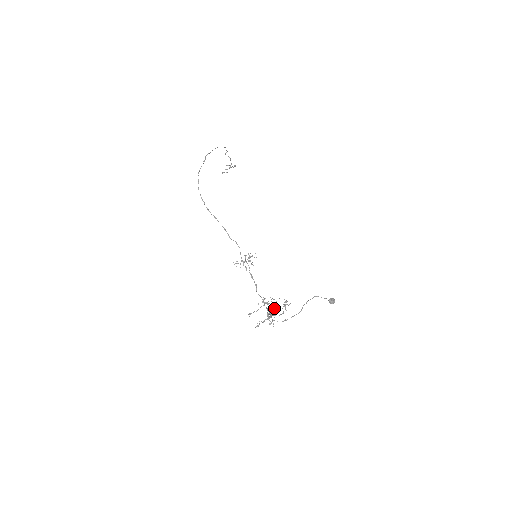
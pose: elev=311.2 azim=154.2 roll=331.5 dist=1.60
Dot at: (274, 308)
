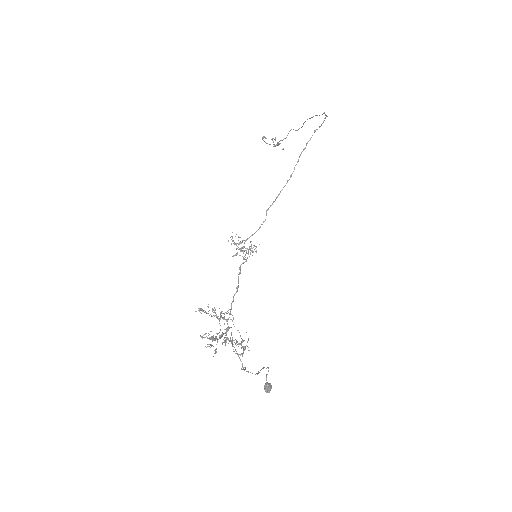
Dot at: occluded
